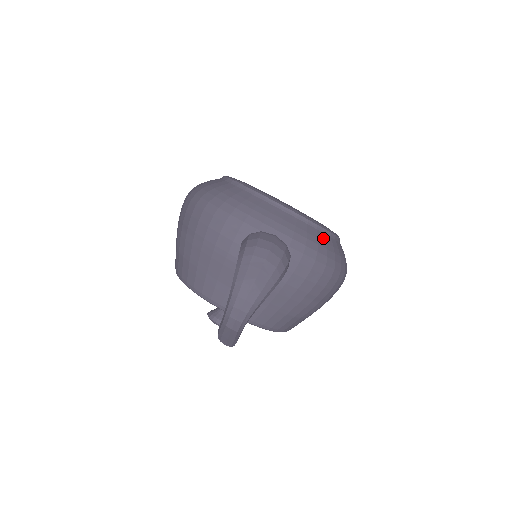
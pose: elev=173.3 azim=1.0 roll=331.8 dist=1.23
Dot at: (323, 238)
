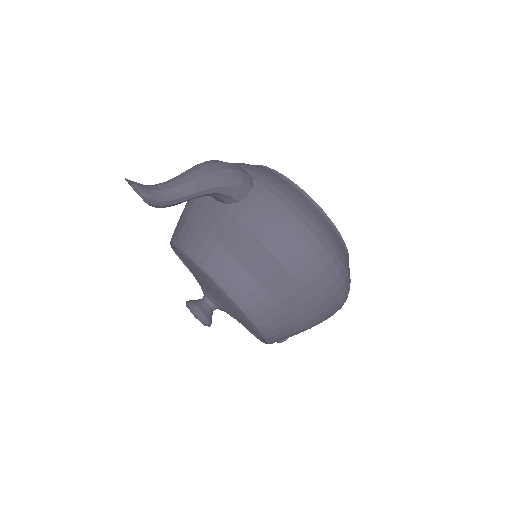
Dot at: (302, 198)
